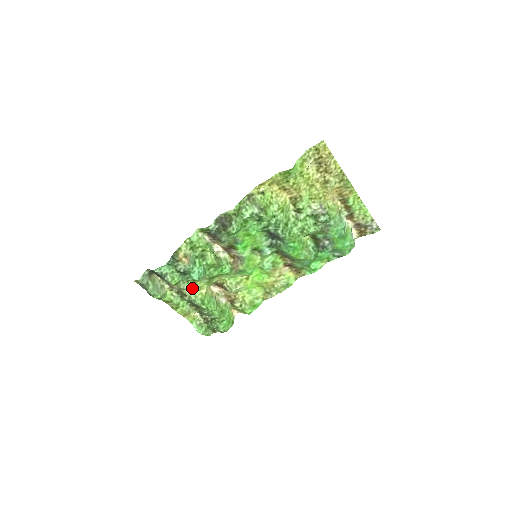
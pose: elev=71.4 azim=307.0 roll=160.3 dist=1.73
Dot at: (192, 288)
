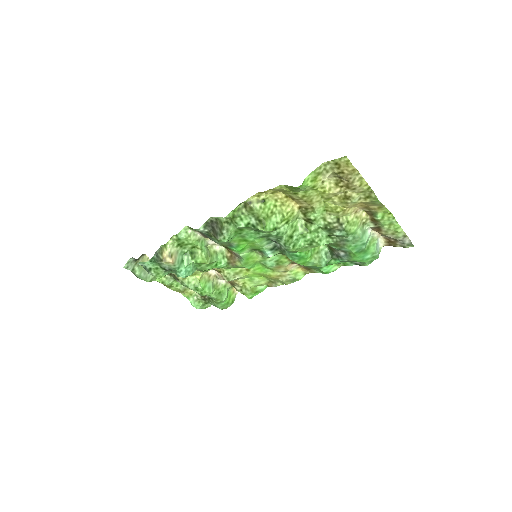
Dot at: occluded
